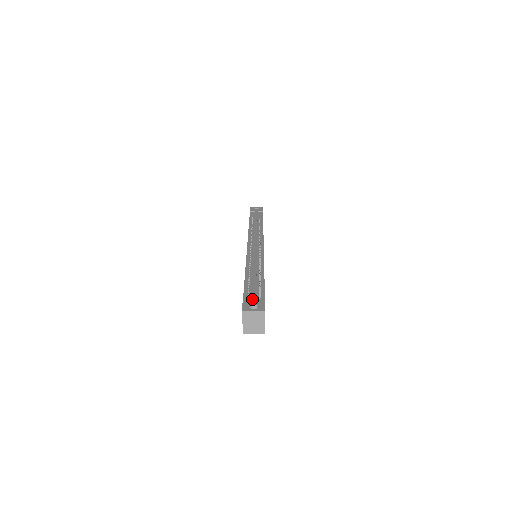
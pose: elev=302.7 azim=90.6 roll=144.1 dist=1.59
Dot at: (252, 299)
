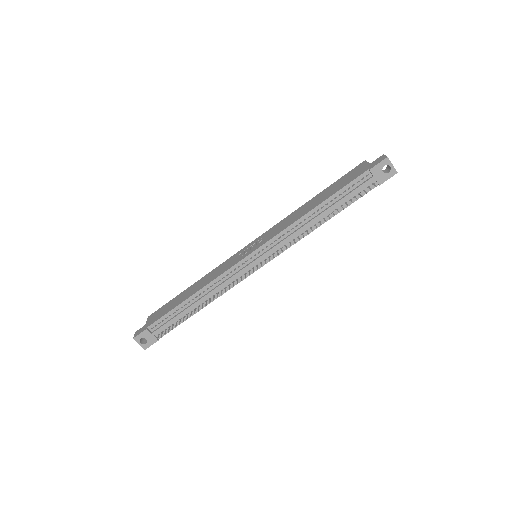
Dot at: (151, 334)
